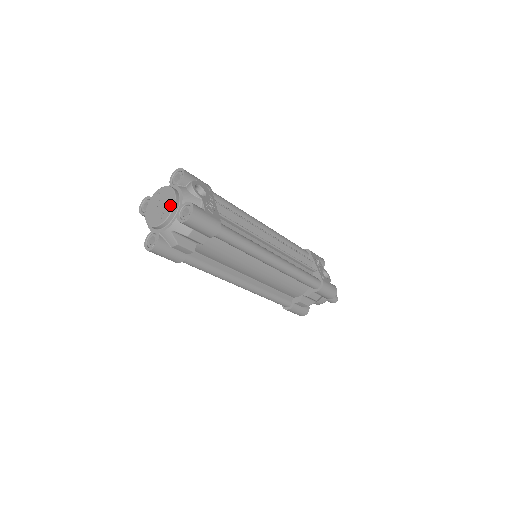
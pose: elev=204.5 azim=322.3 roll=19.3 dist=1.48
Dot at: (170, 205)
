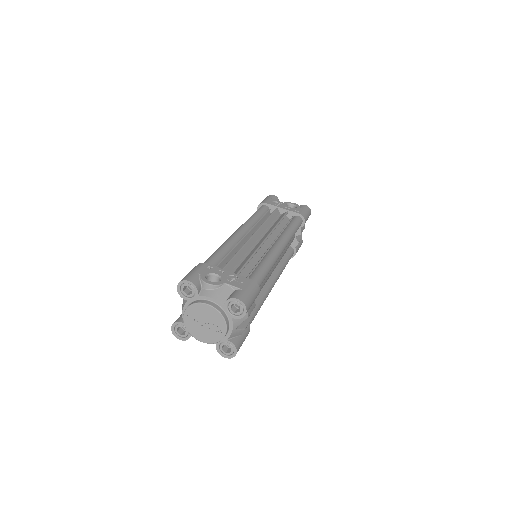
Dot at: (216, 316)
